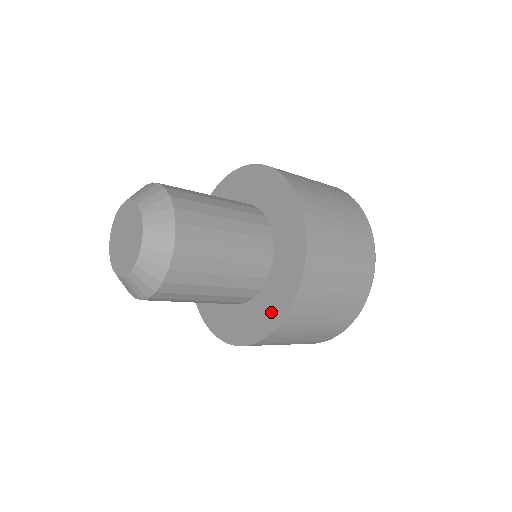
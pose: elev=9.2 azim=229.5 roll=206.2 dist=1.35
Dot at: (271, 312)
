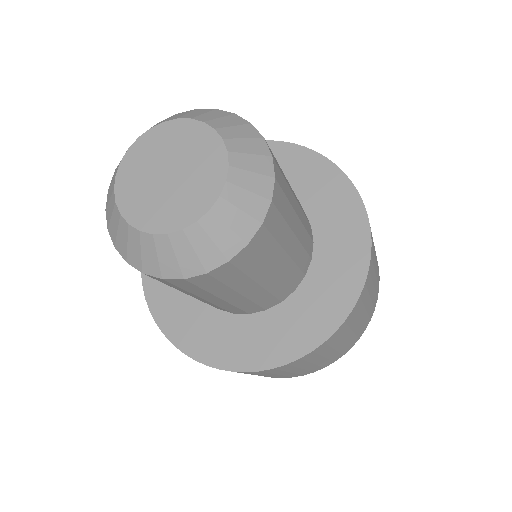
Dot at: (349, 244)
